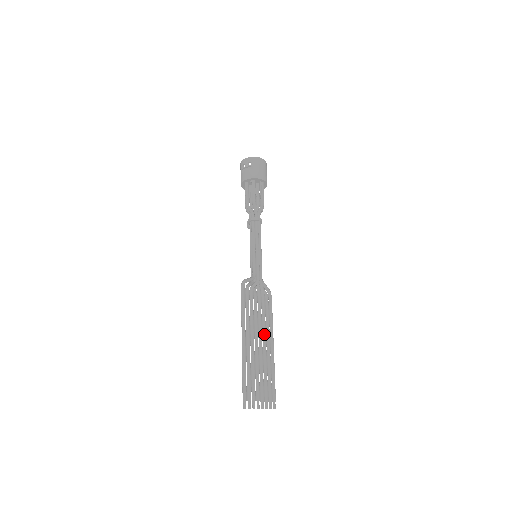
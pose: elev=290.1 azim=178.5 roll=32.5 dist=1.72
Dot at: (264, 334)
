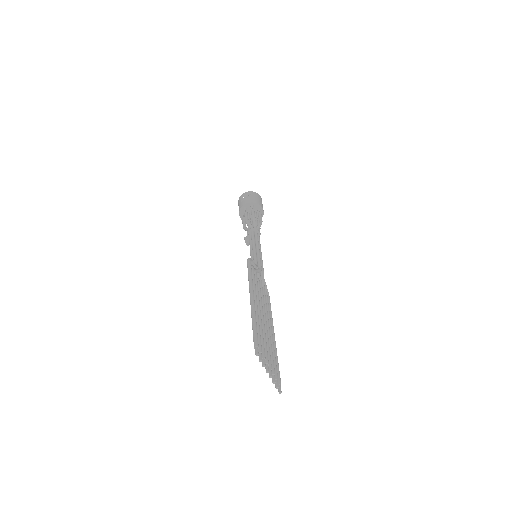
Dot at: (267, 317)
